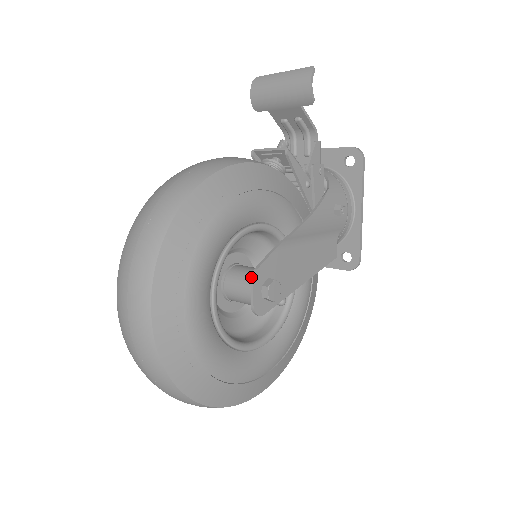
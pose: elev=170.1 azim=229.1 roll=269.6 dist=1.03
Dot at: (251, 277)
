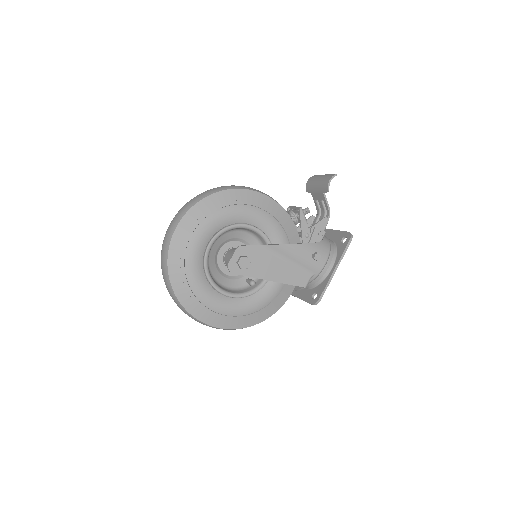
Dot at: (236, 248)
